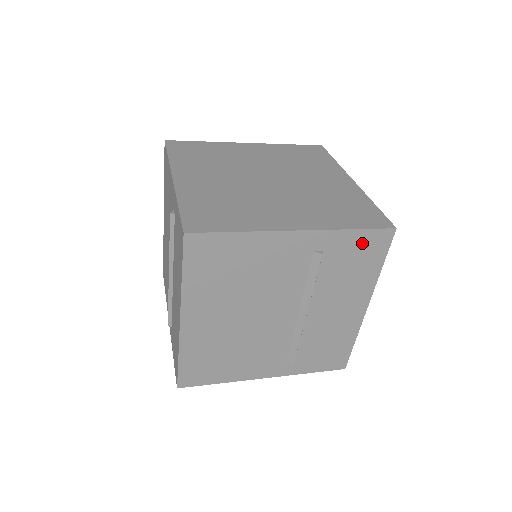
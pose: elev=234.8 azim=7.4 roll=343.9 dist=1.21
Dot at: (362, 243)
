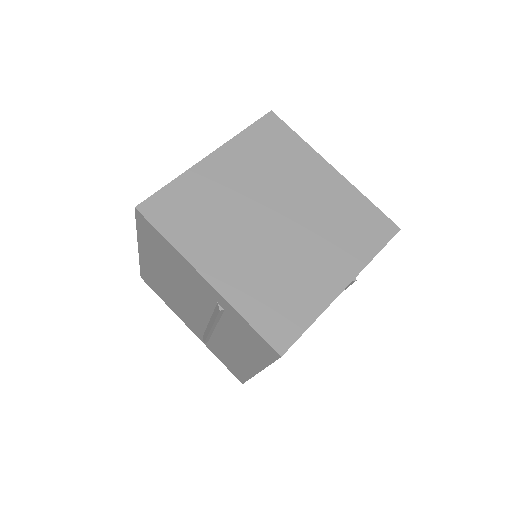
Dot at: occluded
